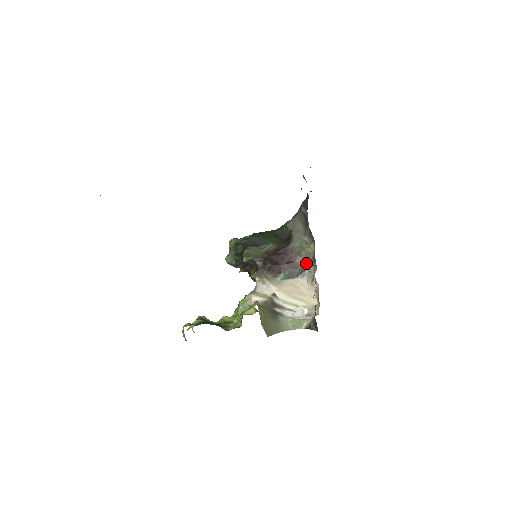
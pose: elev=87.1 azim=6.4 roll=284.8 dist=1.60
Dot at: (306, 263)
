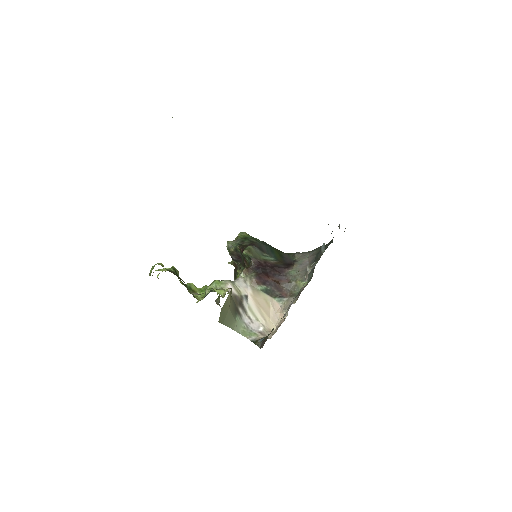
Dot at: (290, 292)
